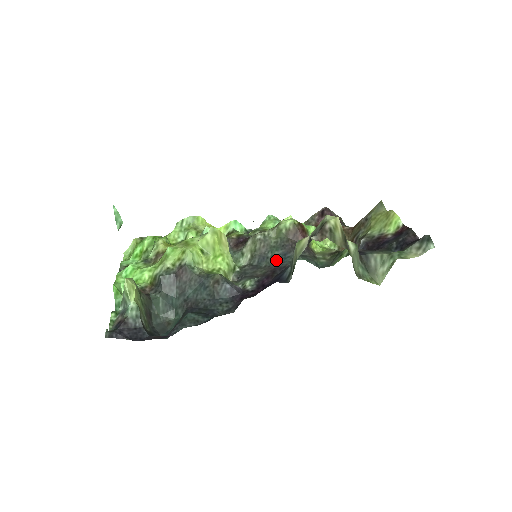
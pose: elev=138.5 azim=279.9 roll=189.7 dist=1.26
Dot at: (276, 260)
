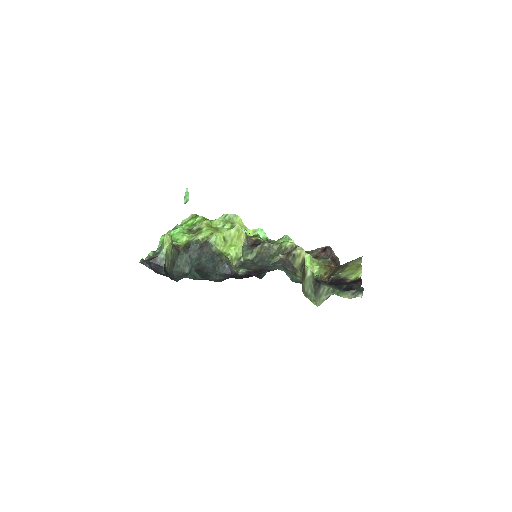
Dot at: (268, 264)
